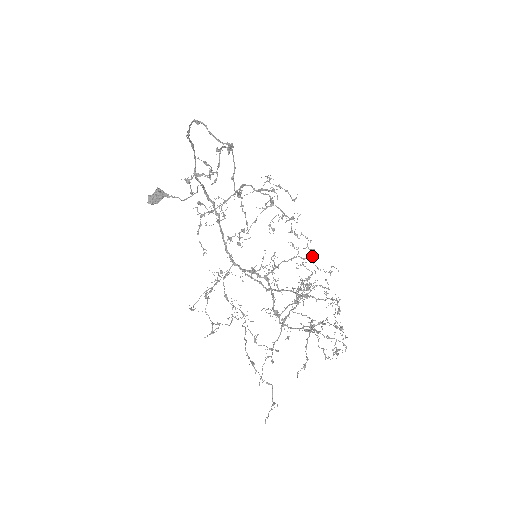
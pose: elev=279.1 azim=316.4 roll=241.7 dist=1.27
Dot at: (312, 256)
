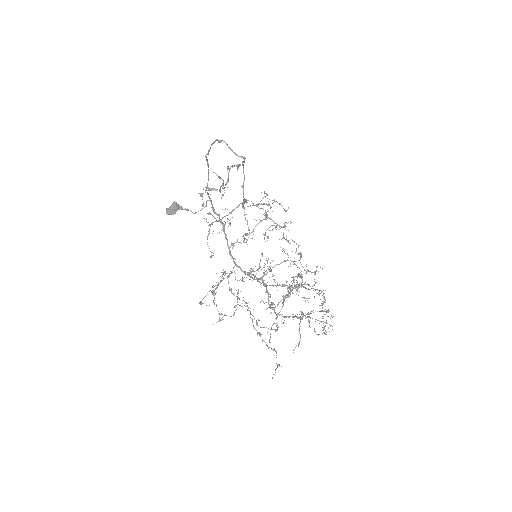
Dot at: (300, 259)
